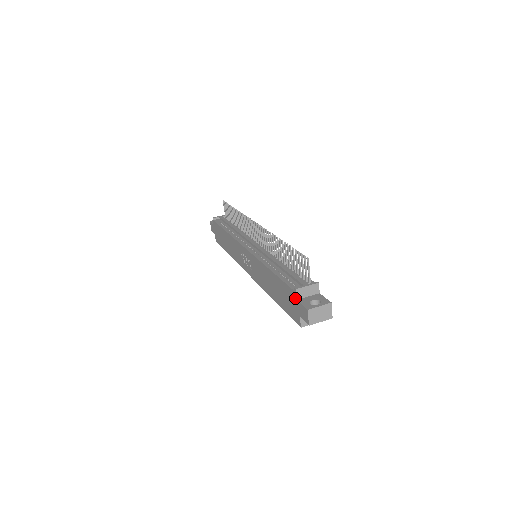
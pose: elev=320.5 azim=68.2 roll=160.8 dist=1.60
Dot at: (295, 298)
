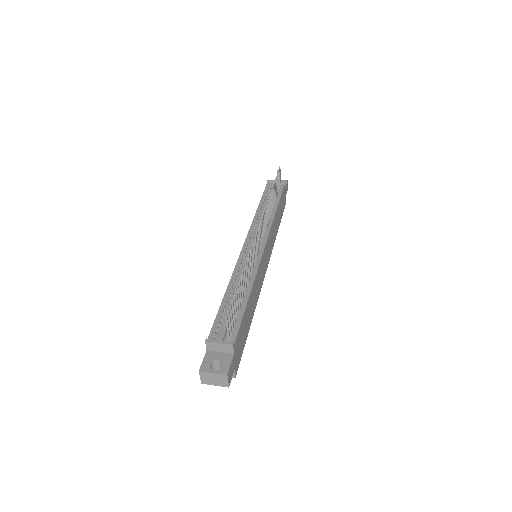
Dot at: (207, 347)
